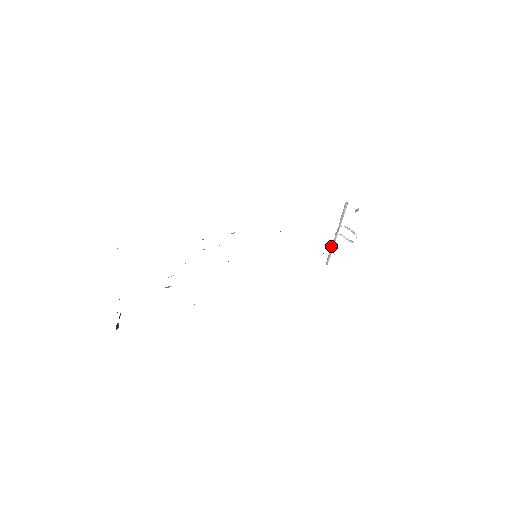
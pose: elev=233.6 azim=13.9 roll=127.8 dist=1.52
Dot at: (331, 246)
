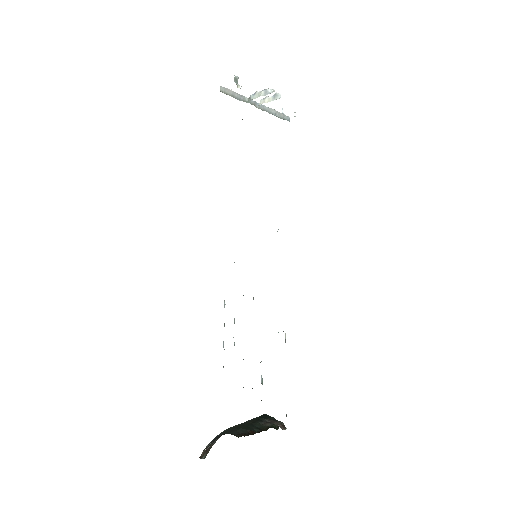
Dot at: occluded
